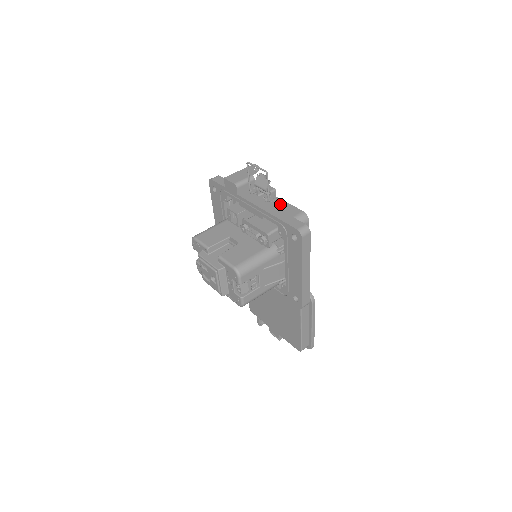
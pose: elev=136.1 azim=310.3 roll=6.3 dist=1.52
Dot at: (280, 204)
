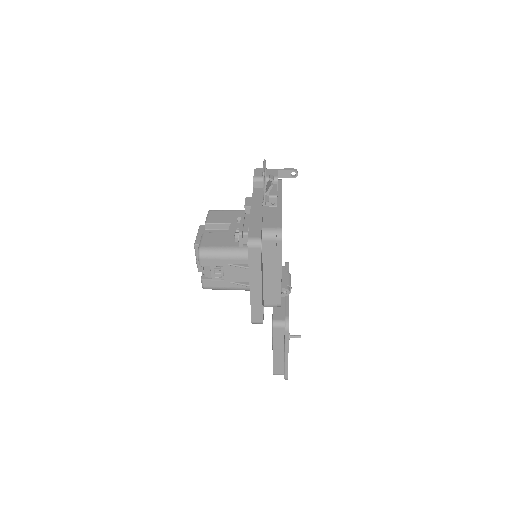
Dot at: (274, 212)
